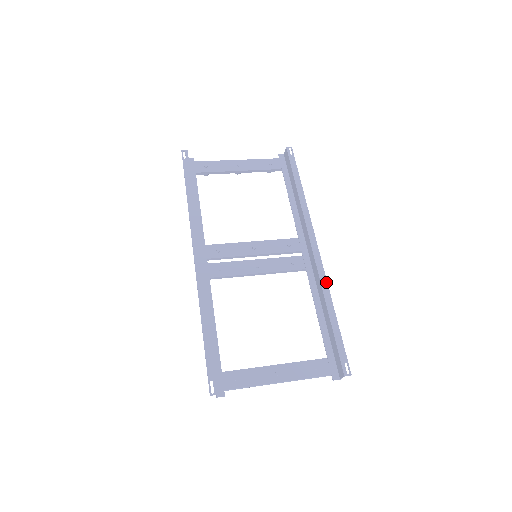
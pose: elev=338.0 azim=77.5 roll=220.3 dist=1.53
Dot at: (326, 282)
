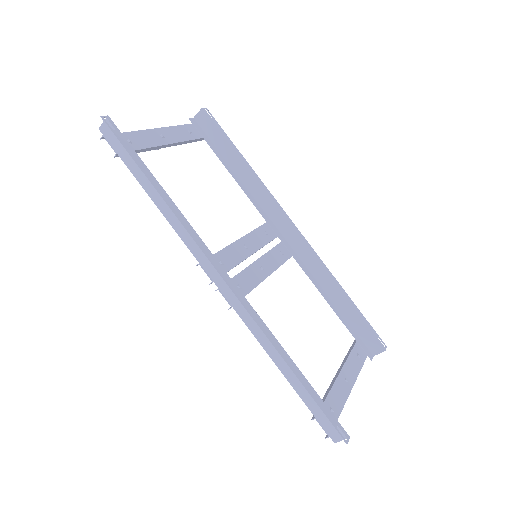
Dot at: (324, 264)
